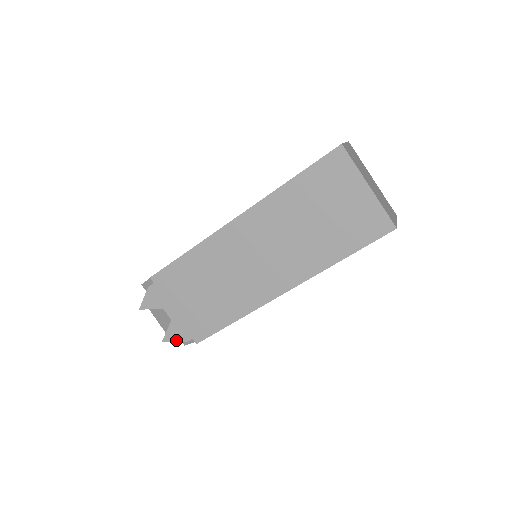
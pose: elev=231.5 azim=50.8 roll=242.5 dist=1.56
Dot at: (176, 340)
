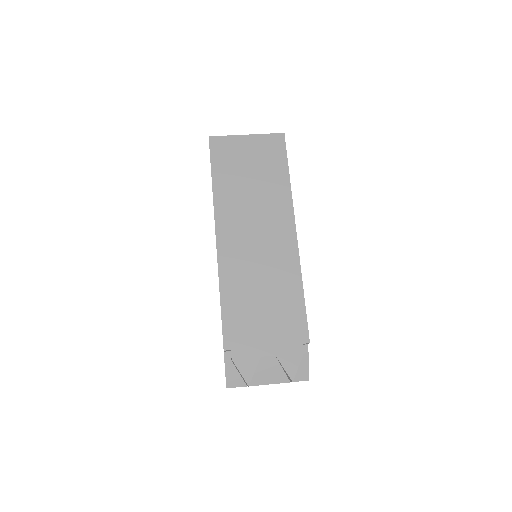
Dot at: (297, 364)
